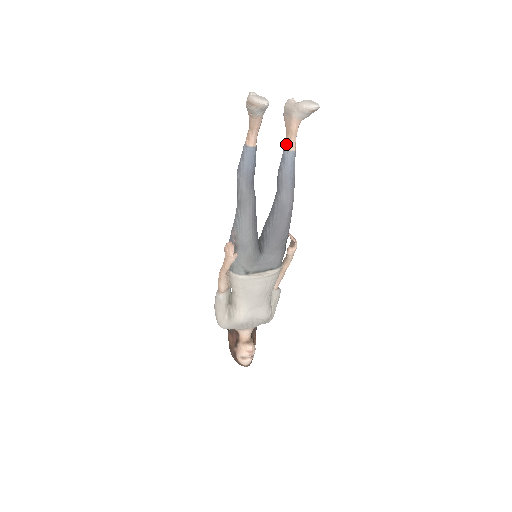
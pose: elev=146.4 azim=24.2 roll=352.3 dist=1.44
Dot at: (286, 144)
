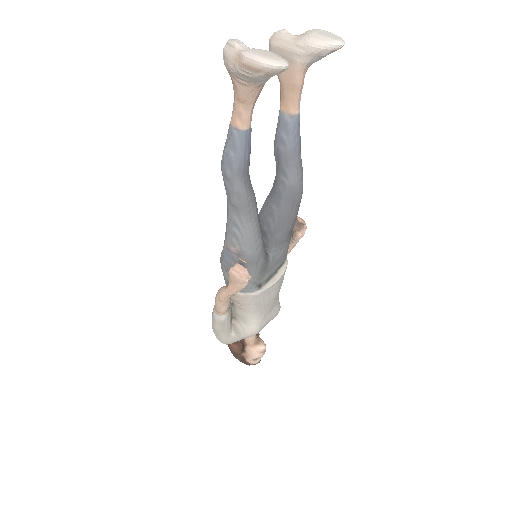
Dot at: (286, 105)
